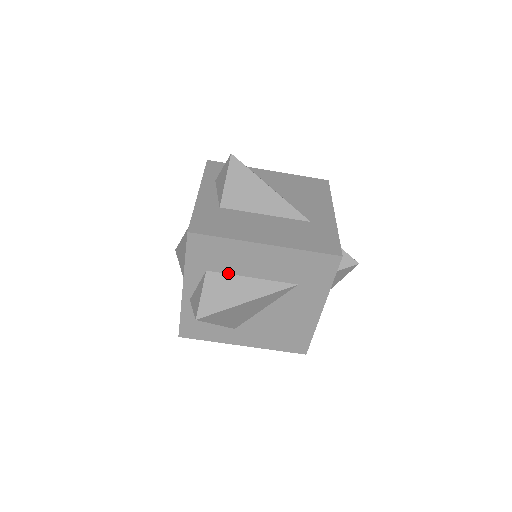
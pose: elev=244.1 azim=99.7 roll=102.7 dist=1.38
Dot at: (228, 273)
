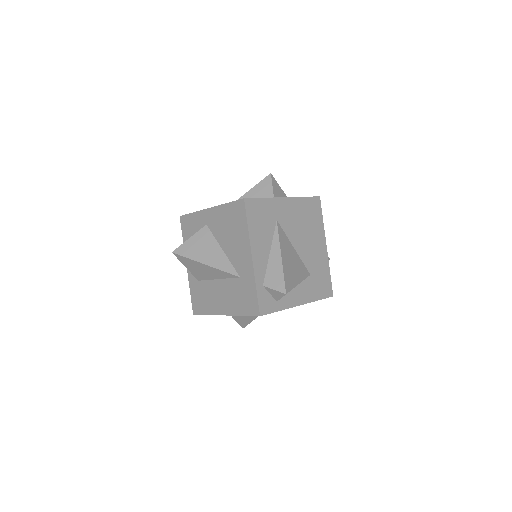
Dot at: occluded
